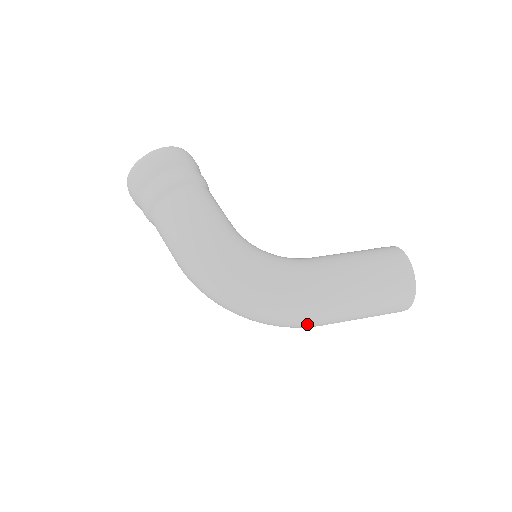
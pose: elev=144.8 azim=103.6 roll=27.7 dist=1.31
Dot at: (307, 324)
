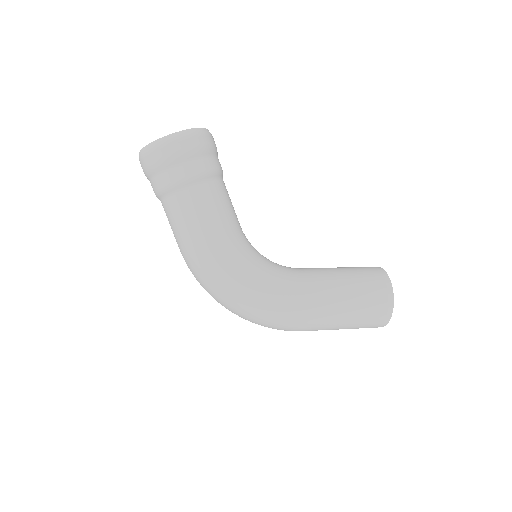
Dot at: (287, 330)
